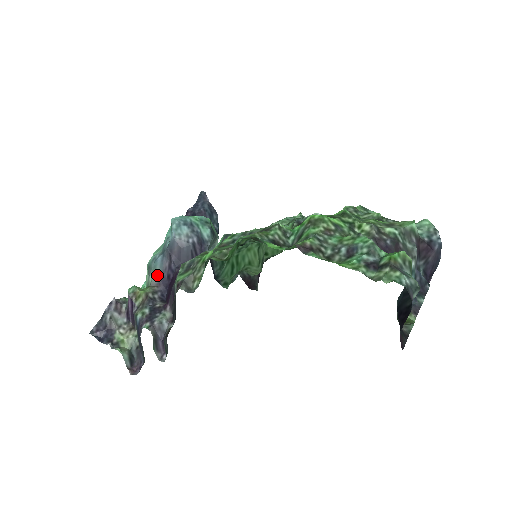
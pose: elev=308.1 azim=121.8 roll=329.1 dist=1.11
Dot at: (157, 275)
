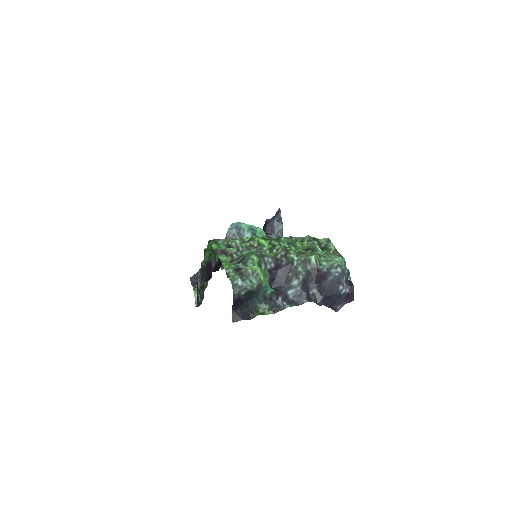
Dot at: occluded
